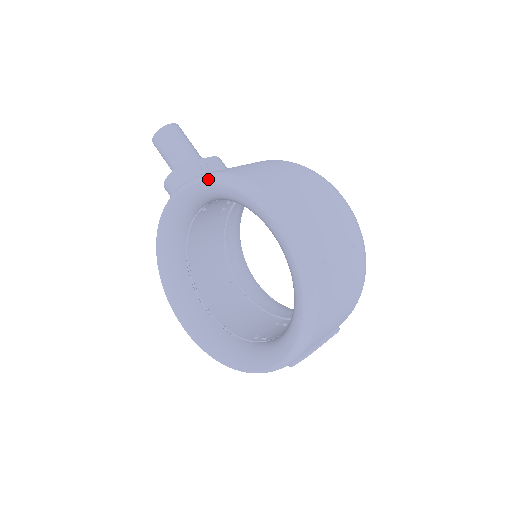
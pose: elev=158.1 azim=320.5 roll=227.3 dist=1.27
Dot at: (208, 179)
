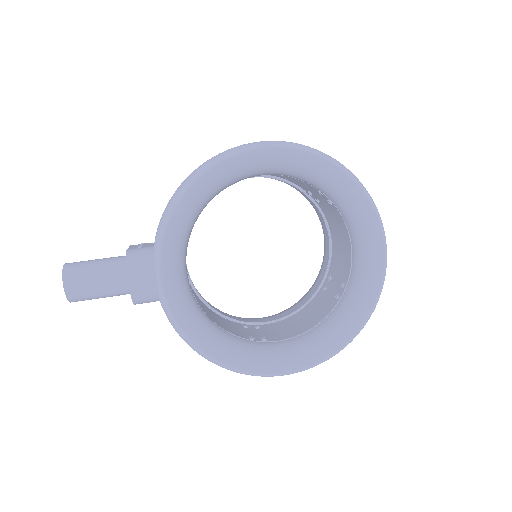
Dot at: (177, 200)
